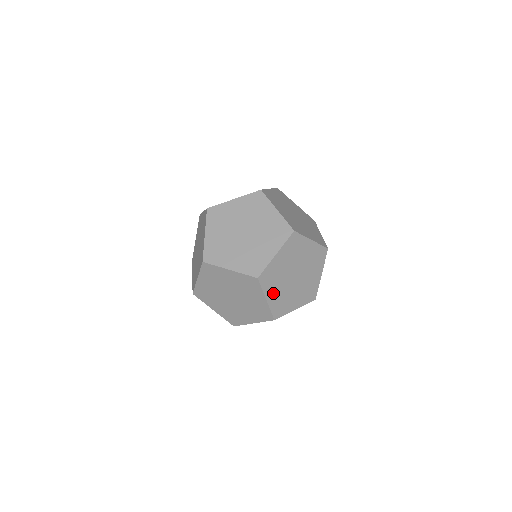
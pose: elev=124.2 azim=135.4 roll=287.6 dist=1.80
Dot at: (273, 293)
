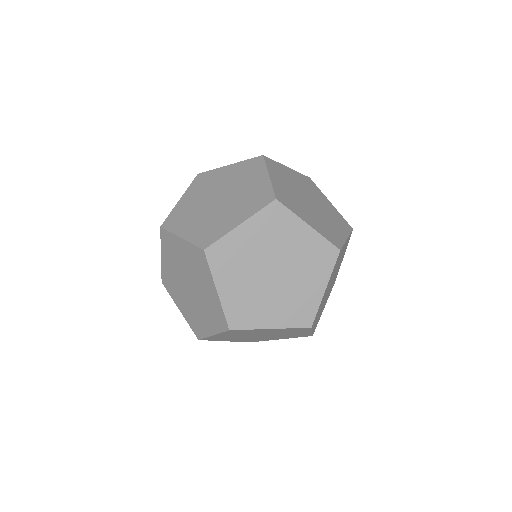
Dot at: (230, 285)
